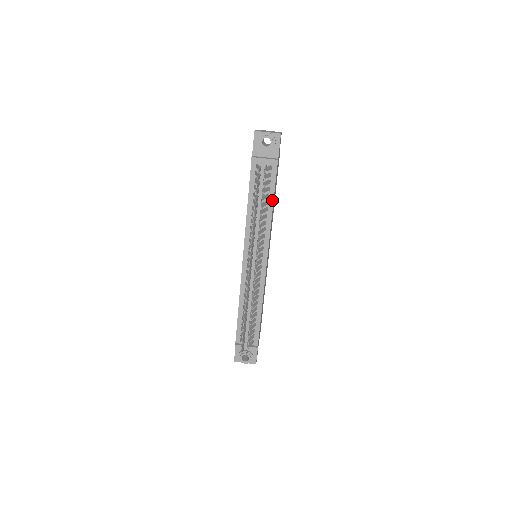
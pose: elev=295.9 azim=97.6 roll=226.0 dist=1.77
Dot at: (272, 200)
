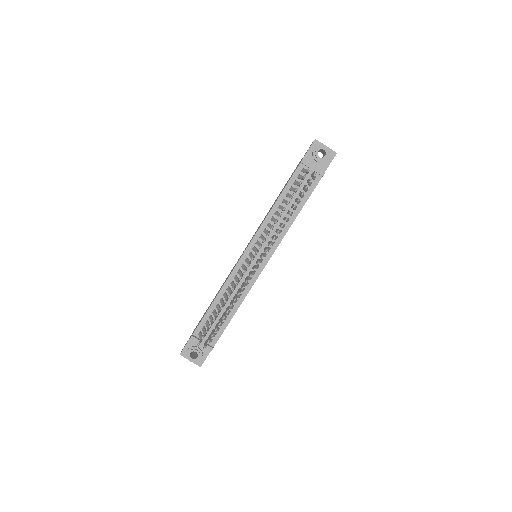
Dot at: (301, 208)
